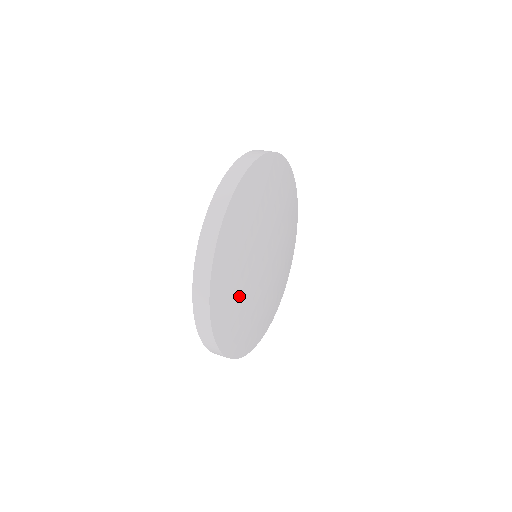
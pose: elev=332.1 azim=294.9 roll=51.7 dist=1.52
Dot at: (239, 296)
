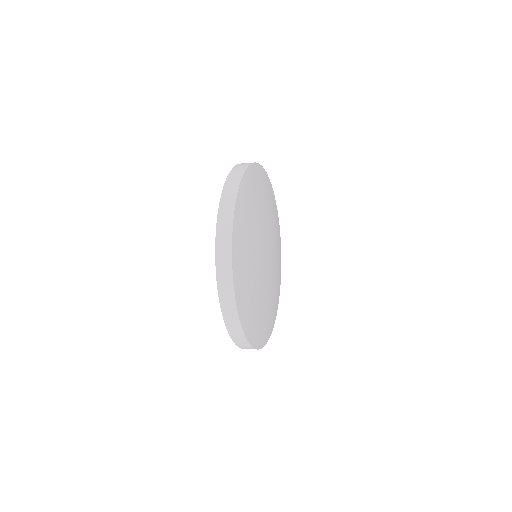
Dot at: (250, 253)
